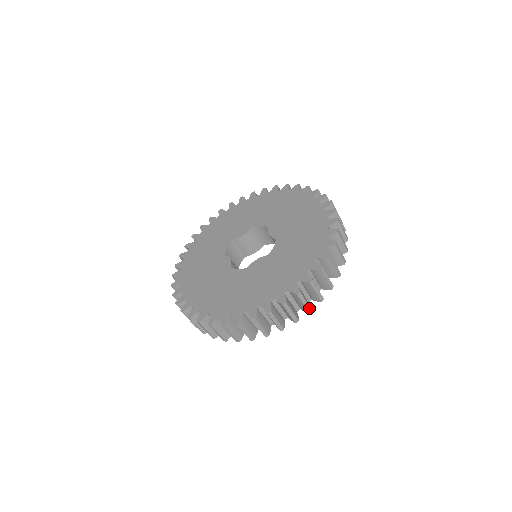
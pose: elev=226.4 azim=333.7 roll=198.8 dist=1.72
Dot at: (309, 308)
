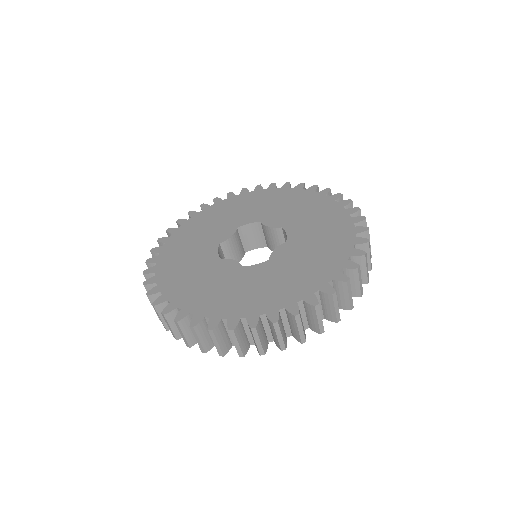
Dot at: (203, 348)
